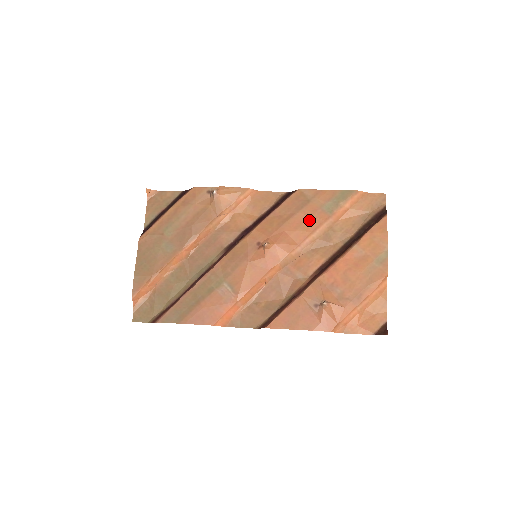
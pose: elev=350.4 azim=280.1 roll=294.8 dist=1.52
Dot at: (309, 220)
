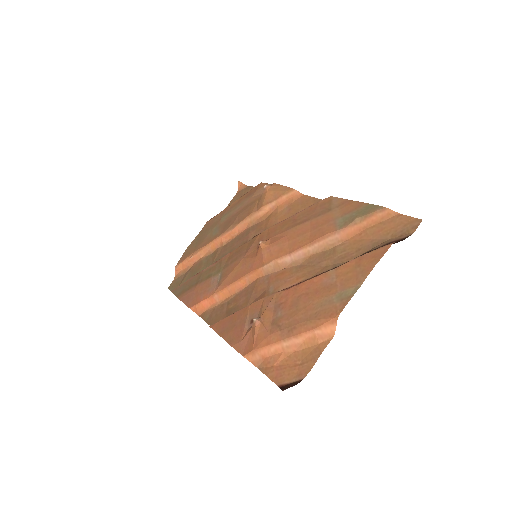
Dot at: (315, 230)
